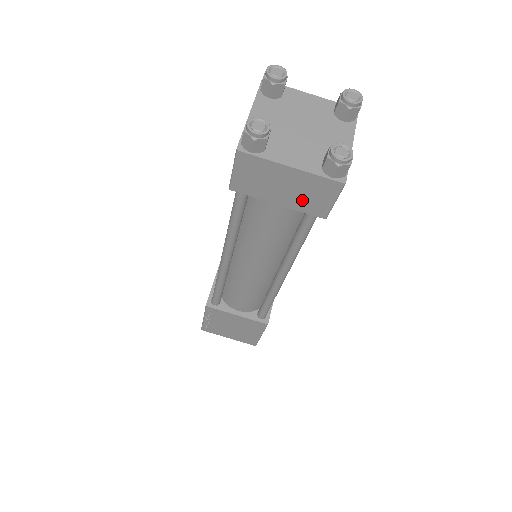
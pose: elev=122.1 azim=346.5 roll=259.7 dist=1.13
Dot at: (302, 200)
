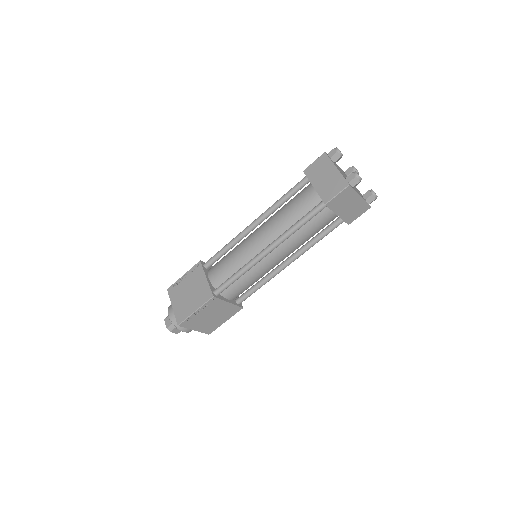
Dot at: (349, 214)
